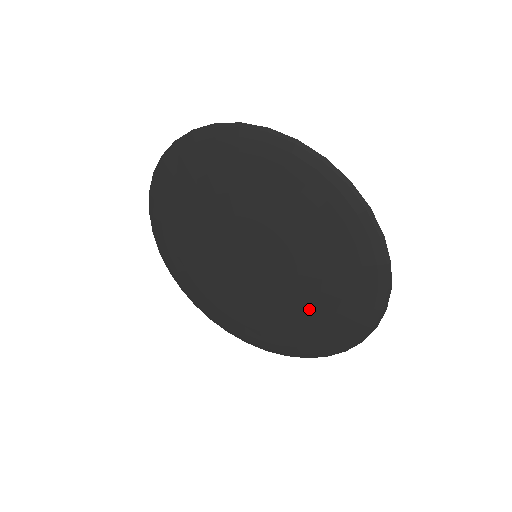
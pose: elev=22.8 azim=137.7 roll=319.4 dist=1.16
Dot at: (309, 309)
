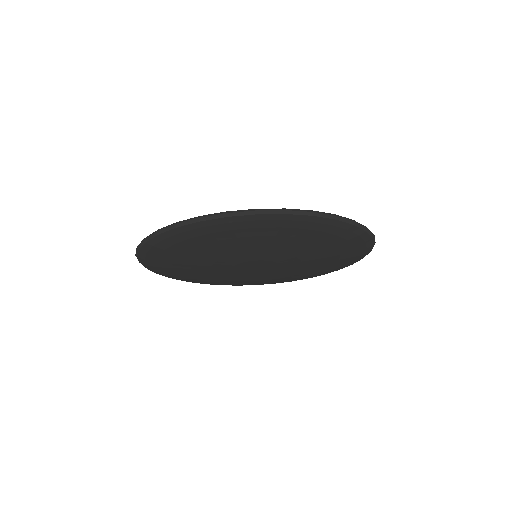
Dot at: (268, 280)
